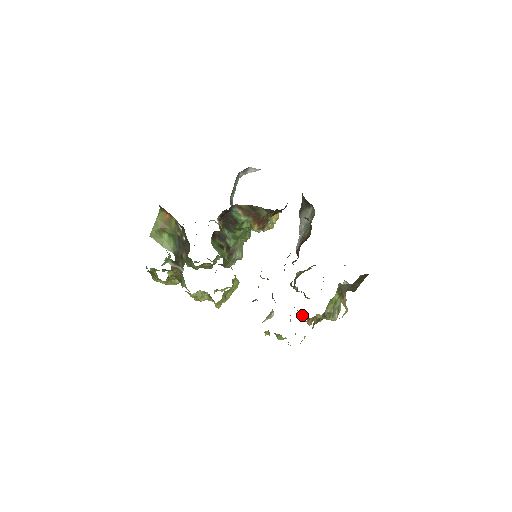
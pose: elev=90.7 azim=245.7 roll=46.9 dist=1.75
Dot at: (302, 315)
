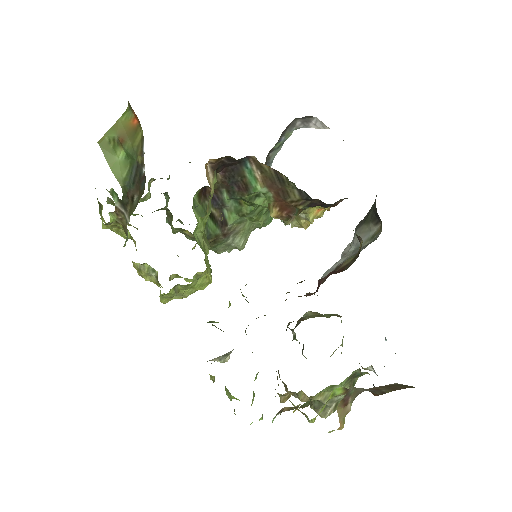
Dot at: (280, 379)
